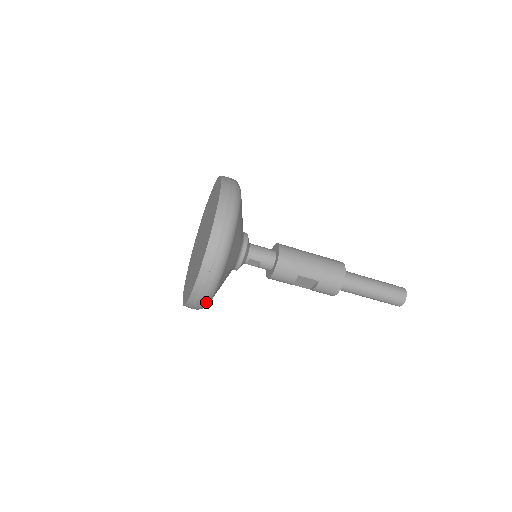
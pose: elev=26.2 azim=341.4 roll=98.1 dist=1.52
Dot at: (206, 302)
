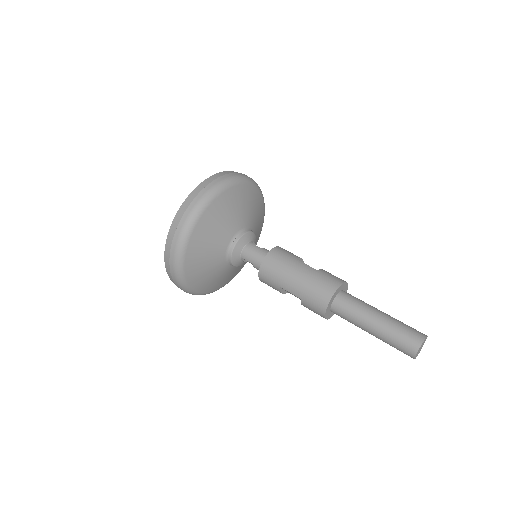
Dot at: (188, 292)
